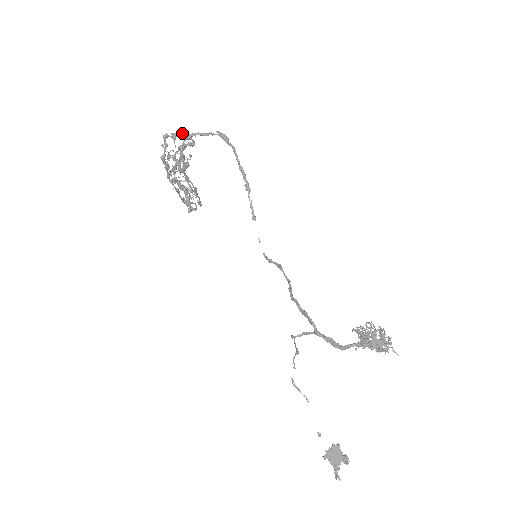
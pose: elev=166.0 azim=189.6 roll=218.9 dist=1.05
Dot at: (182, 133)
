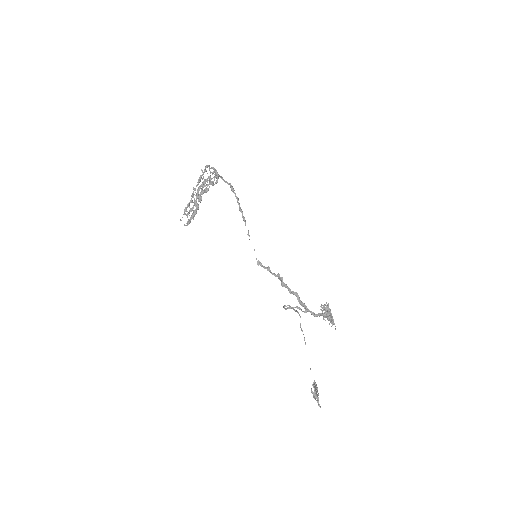
Dot at: occluded
